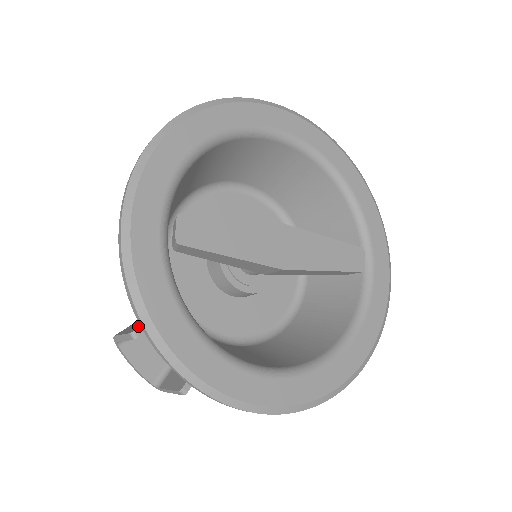
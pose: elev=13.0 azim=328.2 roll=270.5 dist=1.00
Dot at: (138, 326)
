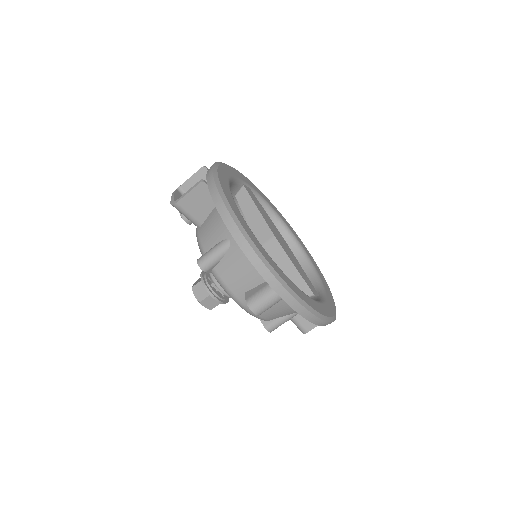
Dot at: (205, 174)
